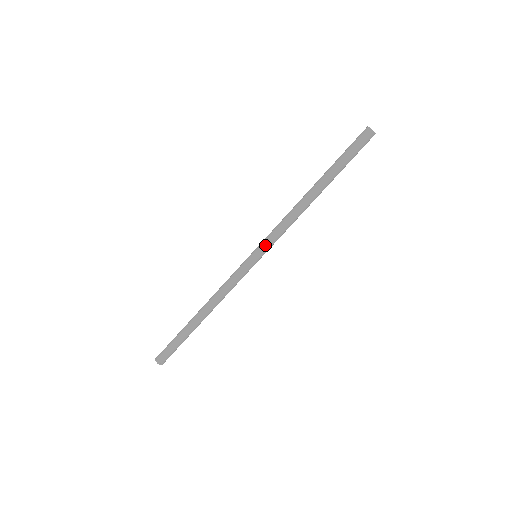
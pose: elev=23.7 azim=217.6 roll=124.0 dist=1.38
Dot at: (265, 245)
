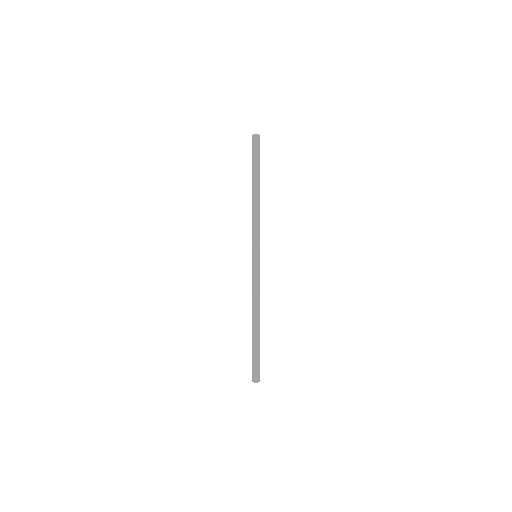
Dot at: (253, 244)
